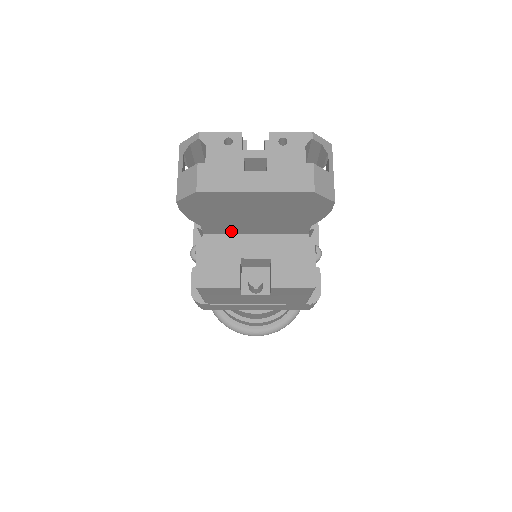
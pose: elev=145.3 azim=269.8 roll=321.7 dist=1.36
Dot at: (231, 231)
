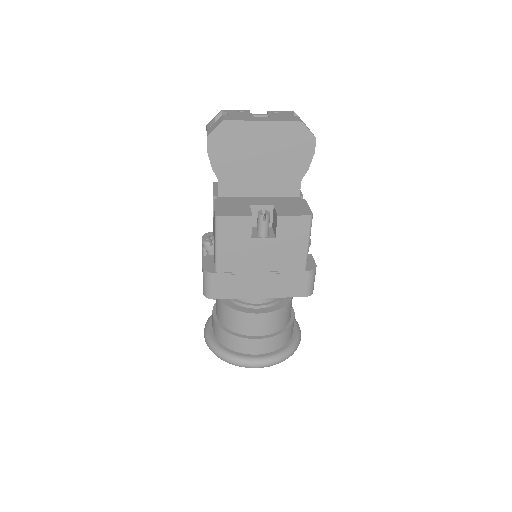
Dot at: (241, 192)
